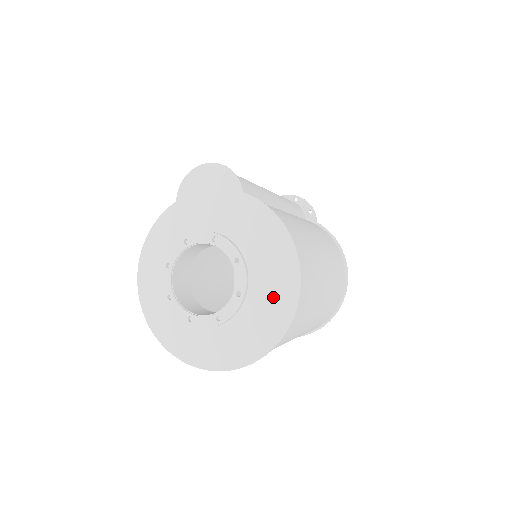
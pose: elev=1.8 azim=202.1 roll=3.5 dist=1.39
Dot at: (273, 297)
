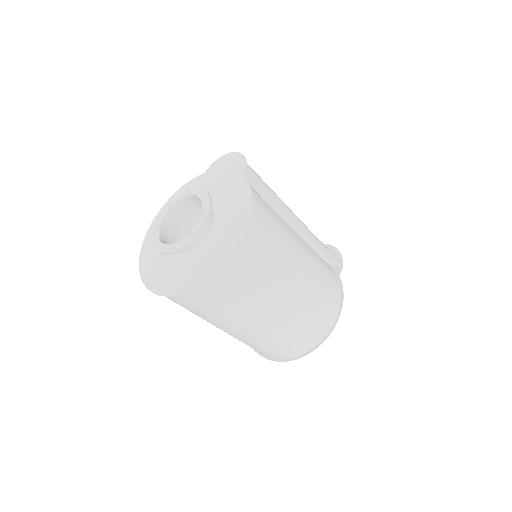
Dot at: (216, 250)
